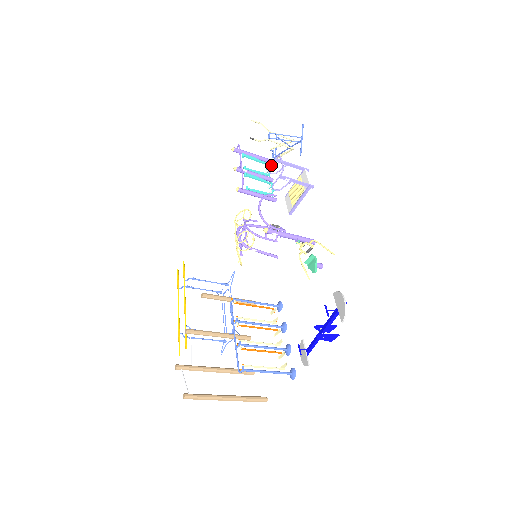
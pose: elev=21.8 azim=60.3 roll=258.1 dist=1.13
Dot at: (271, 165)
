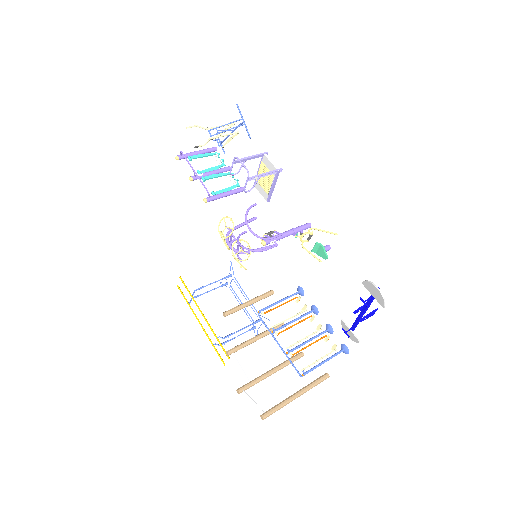
Dot at: (231, 169)
